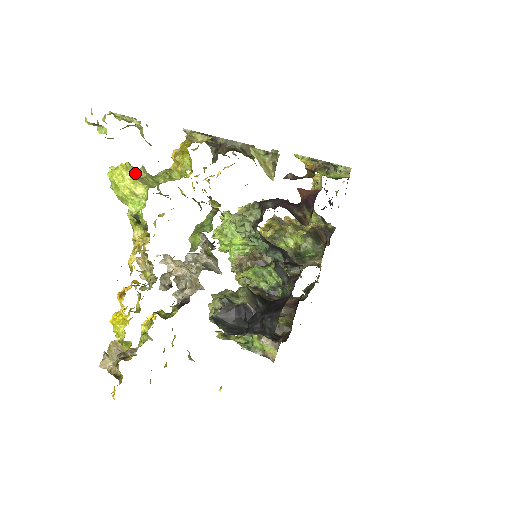
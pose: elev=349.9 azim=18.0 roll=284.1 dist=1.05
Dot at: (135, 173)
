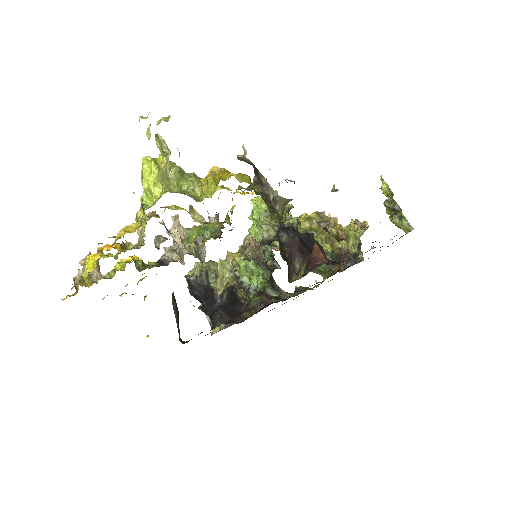
Dot at: (166, 170)
